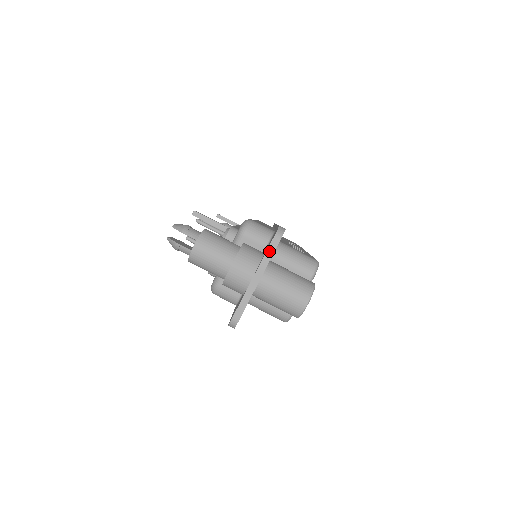
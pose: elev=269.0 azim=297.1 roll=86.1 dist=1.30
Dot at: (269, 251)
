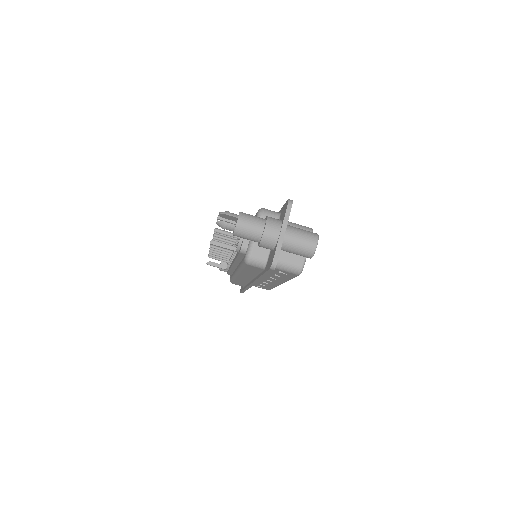
Dot at: (287, 213)
